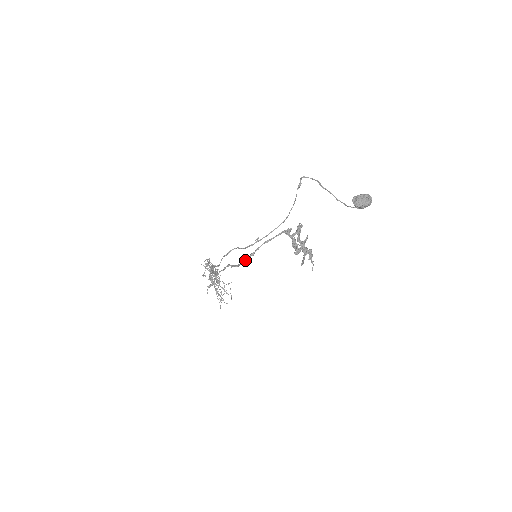
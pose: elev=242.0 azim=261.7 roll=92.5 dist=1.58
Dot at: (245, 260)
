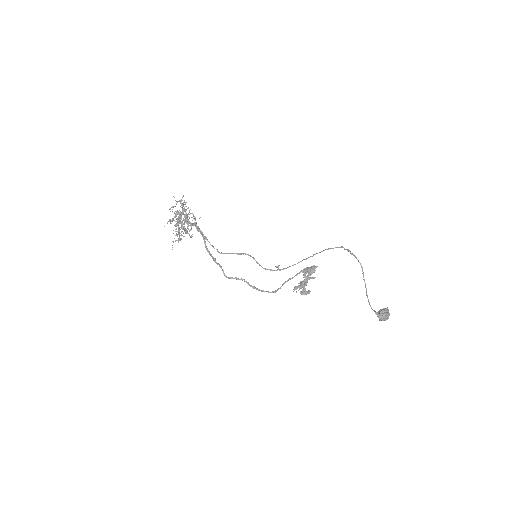
Dot at: occluded
